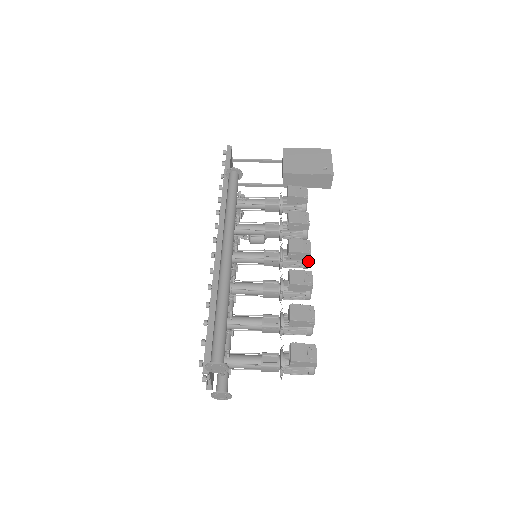
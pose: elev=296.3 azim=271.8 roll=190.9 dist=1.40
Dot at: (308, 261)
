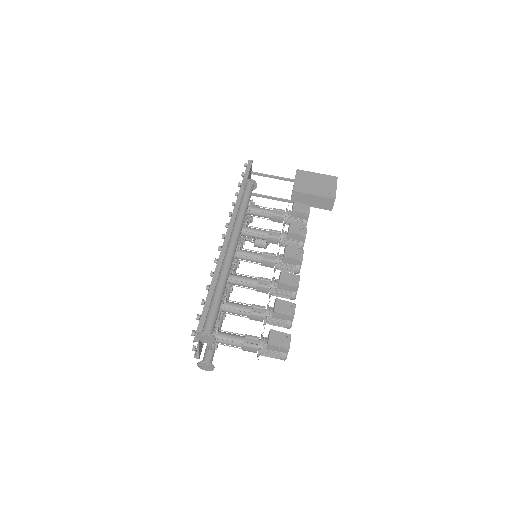
Dot at: (299, 267)
